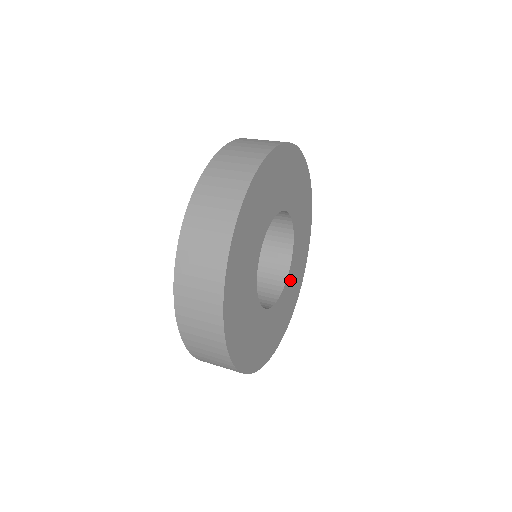
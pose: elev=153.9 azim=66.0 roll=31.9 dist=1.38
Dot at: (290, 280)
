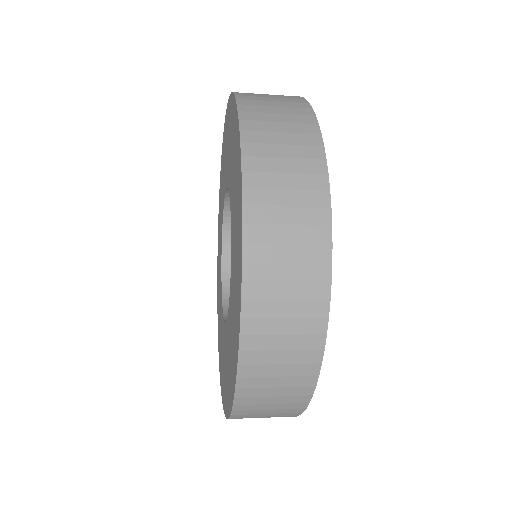
Dot at: occluded
